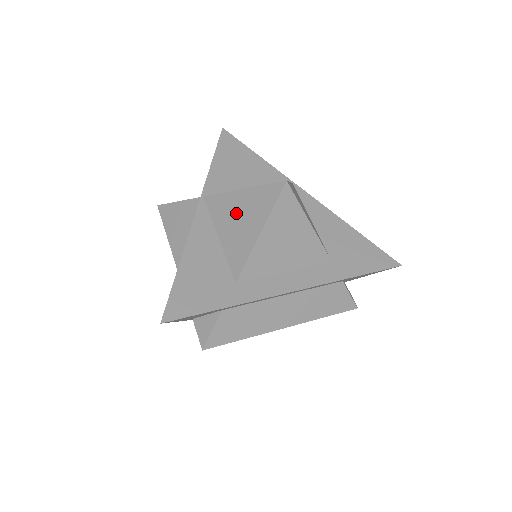
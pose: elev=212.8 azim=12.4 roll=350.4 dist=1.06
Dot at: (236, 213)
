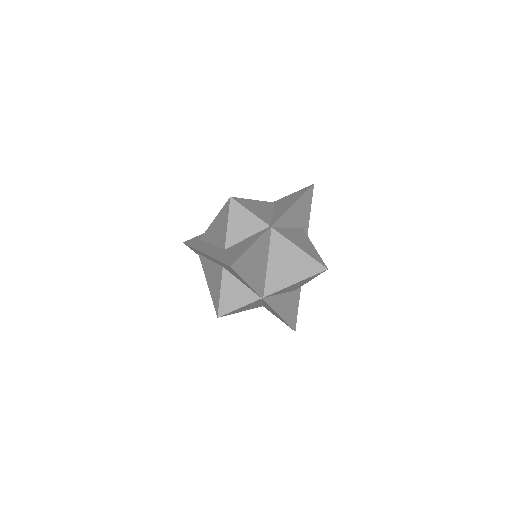
Dot at: occluded
